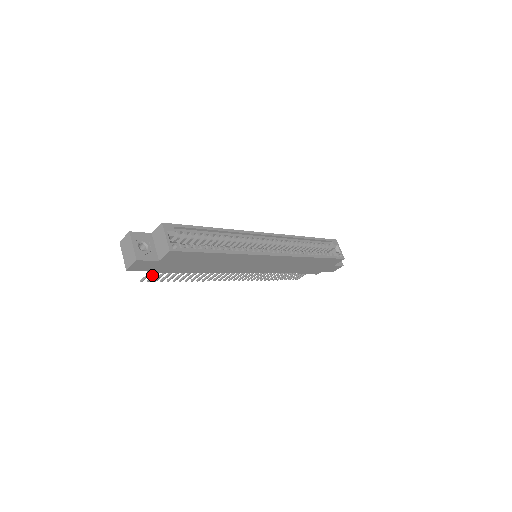
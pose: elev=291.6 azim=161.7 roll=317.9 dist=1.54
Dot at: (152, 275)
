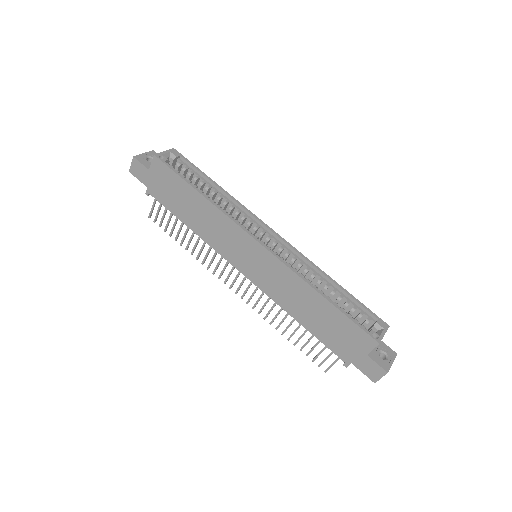
Dot at: (158, 213)
